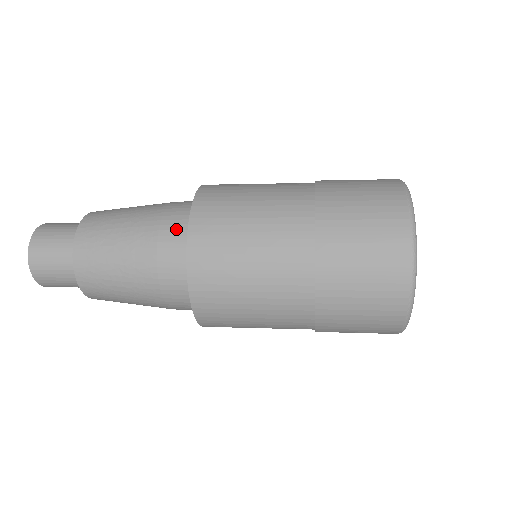
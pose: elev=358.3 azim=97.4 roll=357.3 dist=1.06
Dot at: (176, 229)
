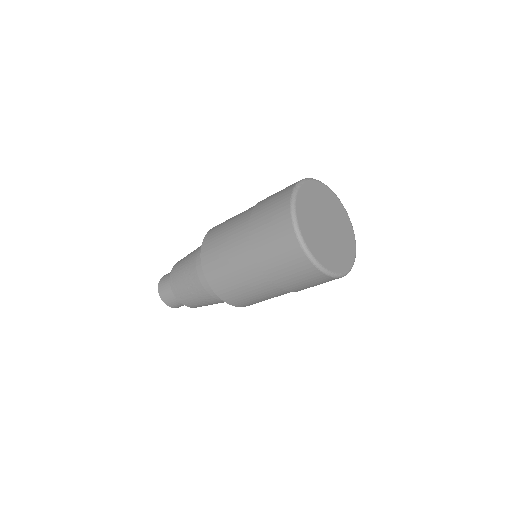
Dot at: occluded
